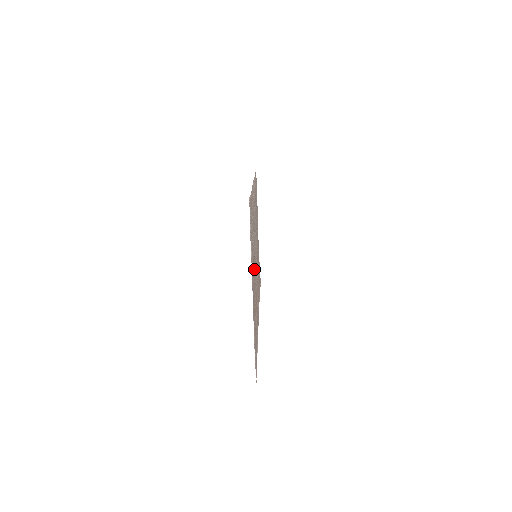
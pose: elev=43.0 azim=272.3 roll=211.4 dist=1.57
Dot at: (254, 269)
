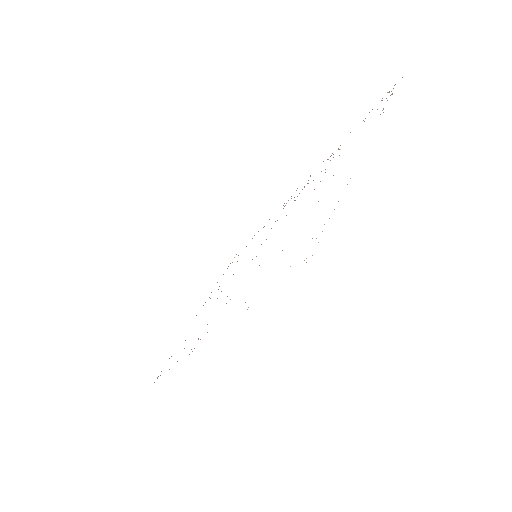
Dot at: occluded
